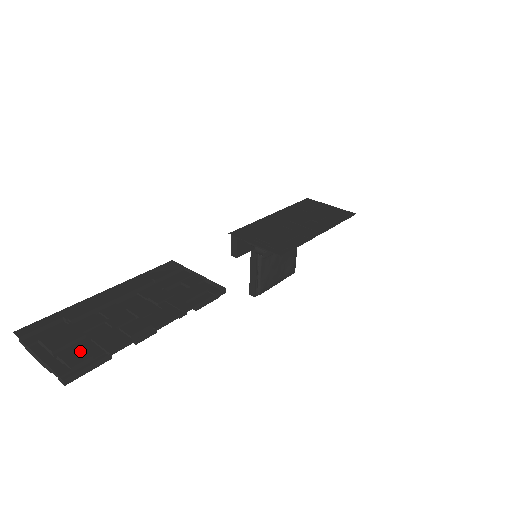
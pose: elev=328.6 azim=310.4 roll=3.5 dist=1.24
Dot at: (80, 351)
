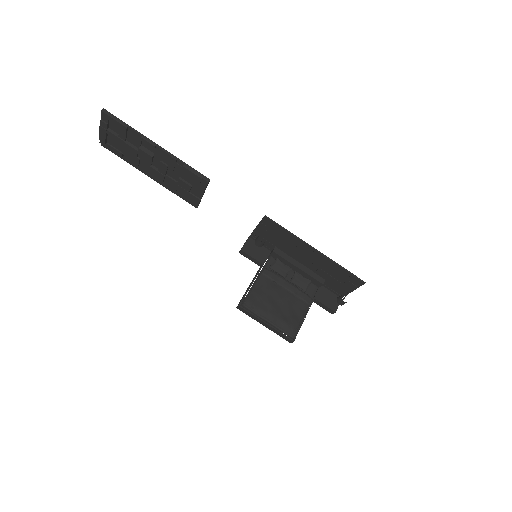
Dot at: (118, 129)
